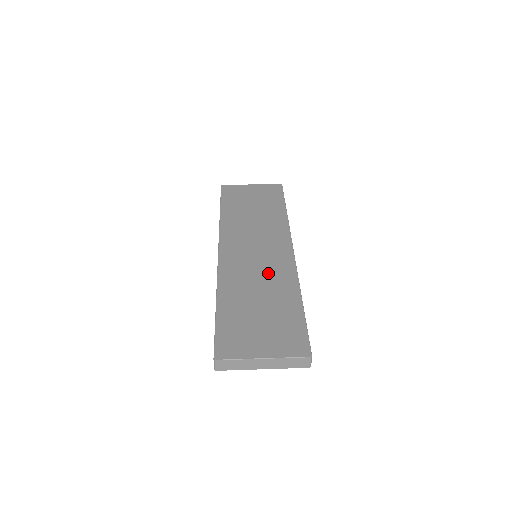
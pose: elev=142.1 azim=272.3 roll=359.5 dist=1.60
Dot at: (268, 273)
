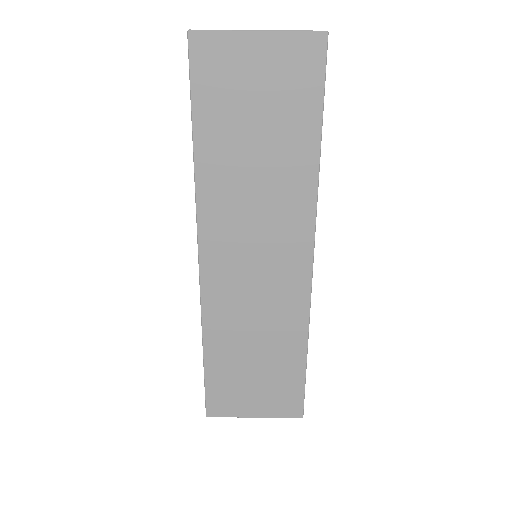
Dot at: (270, 307)
